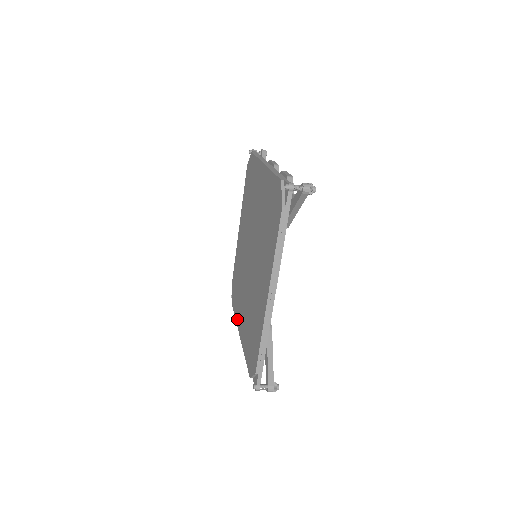
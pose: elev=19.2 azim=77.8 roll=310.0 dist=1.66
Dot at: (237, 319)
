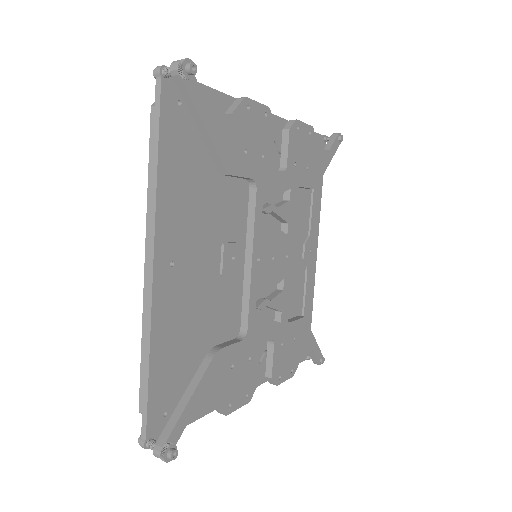
Dot at: occluded
